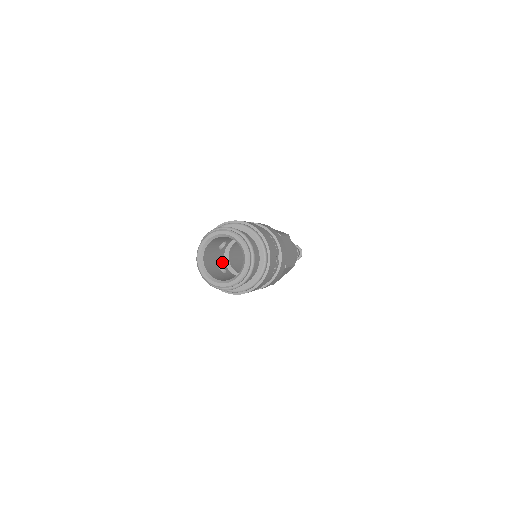
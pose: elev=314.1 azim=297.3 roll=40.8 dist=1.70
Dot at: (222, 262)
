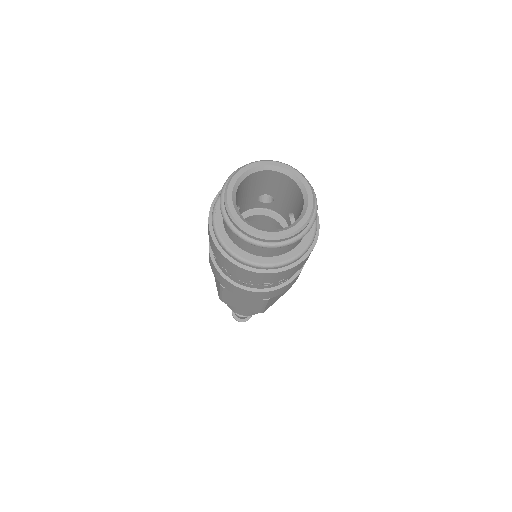
Dot at: (241, 210)
